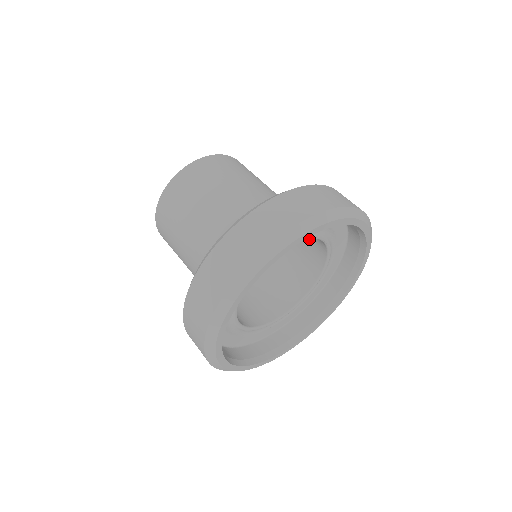
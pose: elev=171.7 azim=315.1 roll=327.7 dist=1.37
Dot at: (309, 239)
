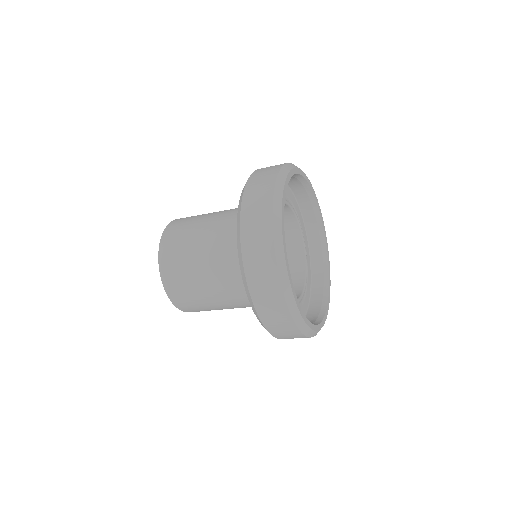
Dot at: occluded
